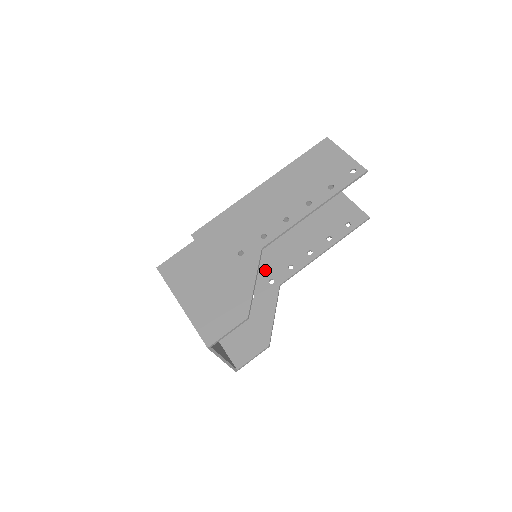
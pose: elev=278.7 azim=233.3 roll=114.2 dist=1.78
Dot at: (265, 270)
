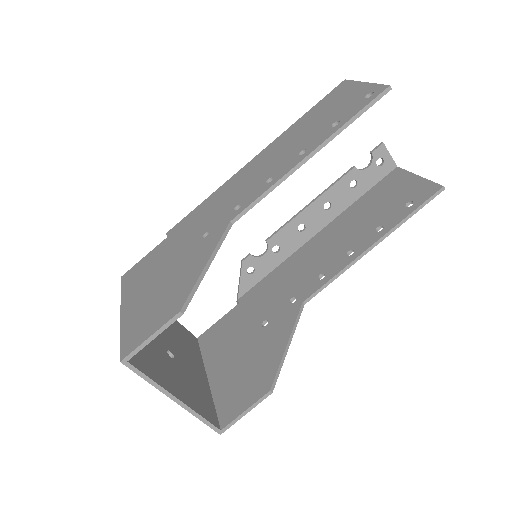
Dot at: (288, 287)
